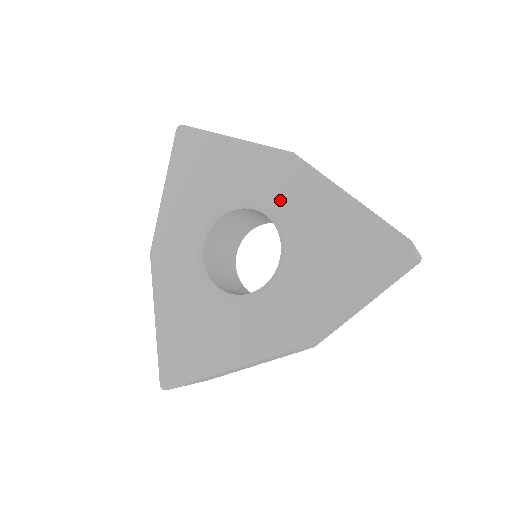
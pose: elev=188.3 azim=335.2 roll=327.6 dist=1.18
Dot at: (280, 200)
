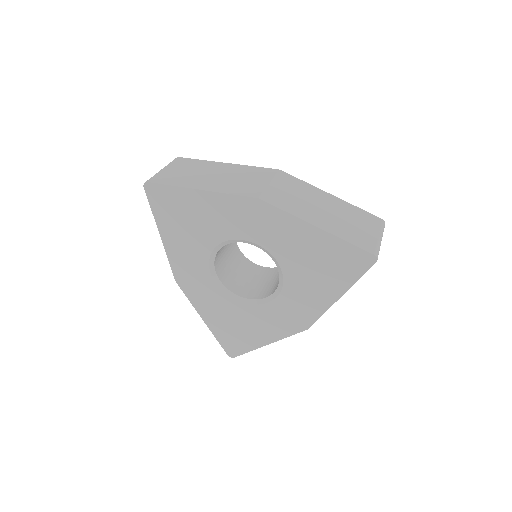
Dot at: (262, 236)
